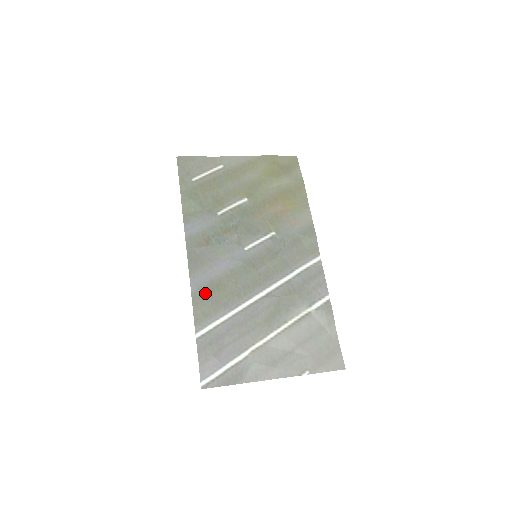
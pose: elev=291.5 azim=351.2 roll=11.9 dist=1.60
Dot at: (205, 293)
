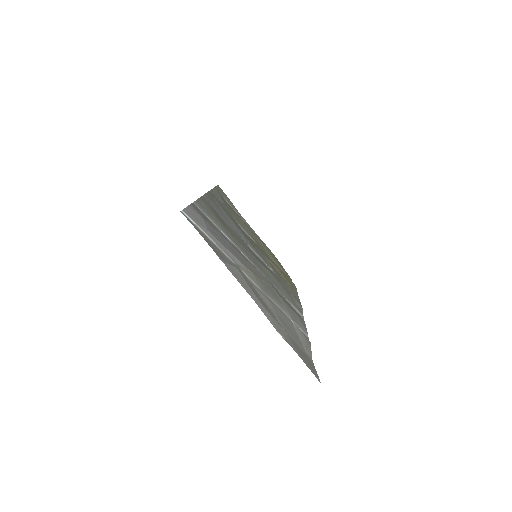
Dot at: (213, 209)
